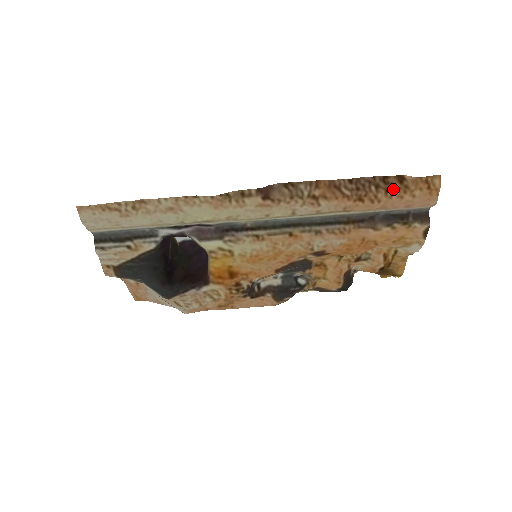
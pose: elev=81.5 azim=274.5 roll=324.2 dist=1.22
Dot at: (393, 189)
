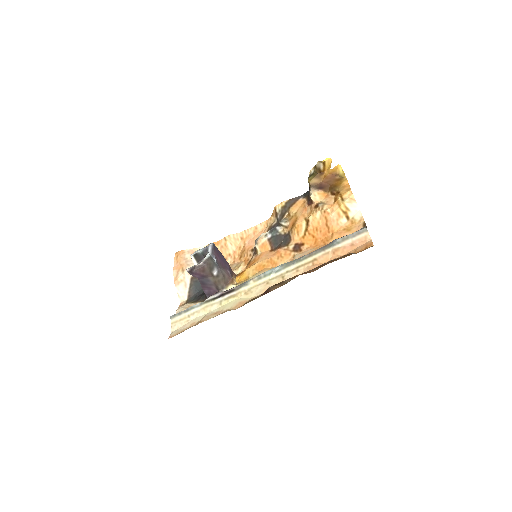
Dot at: (343, 257)
